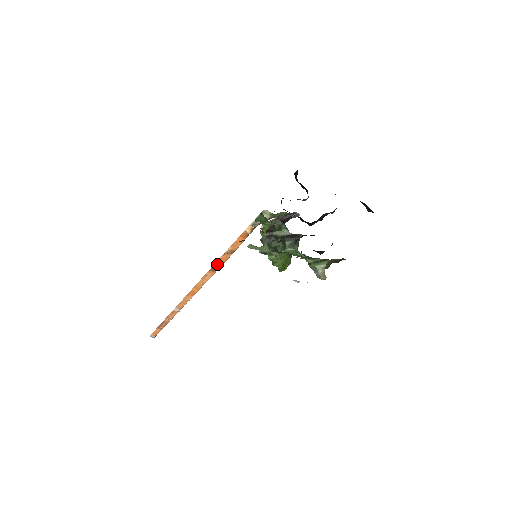
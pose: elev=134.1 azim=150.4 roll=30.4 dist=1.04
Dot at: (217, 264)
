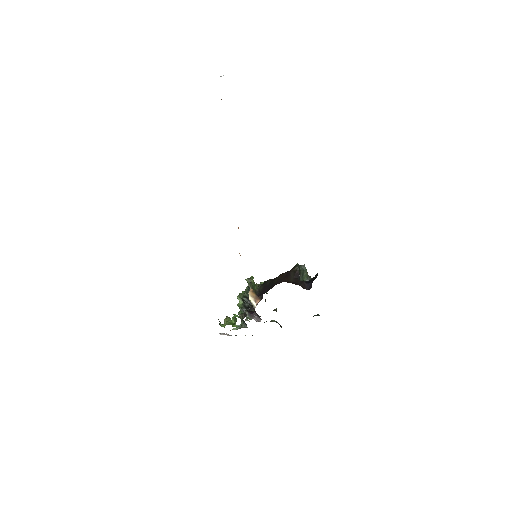
Dot at: occluded
